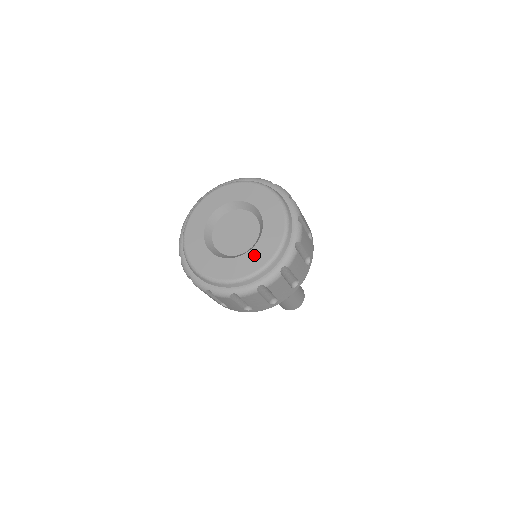
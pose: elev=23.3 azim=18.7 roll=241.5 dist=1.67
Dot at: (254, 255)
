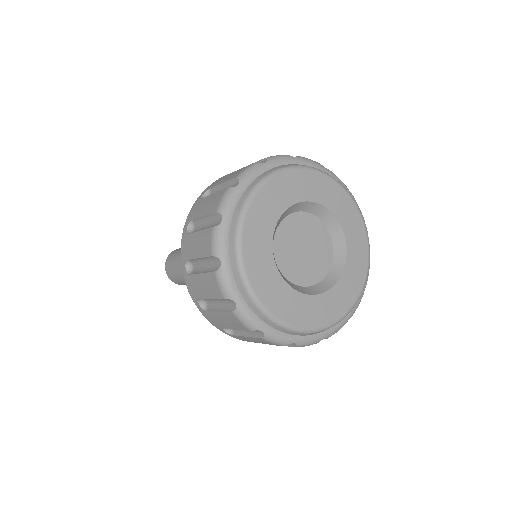
Dot at: (334, 298)
